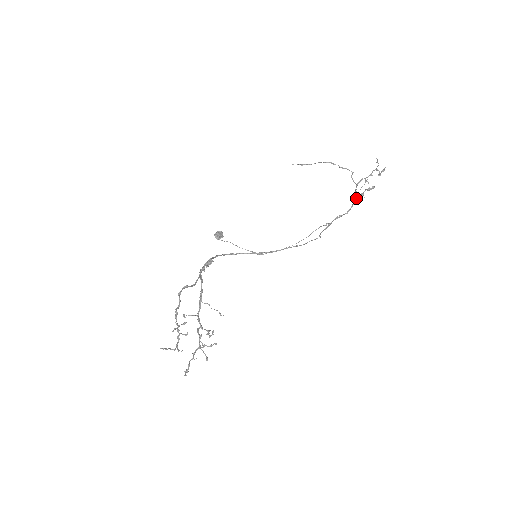
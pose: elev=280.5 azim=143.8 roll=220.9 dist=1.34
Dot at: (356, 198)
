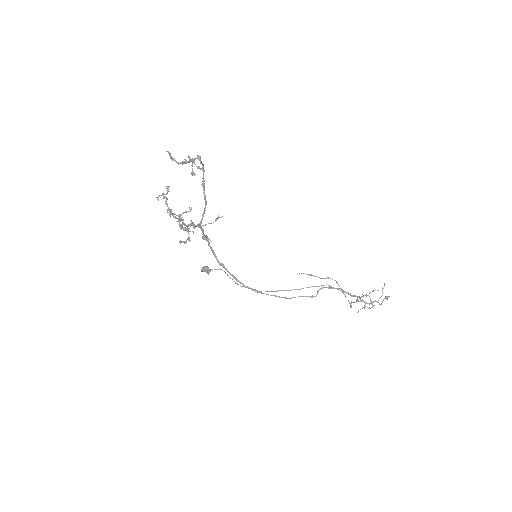
Dot at: (359, 296)
